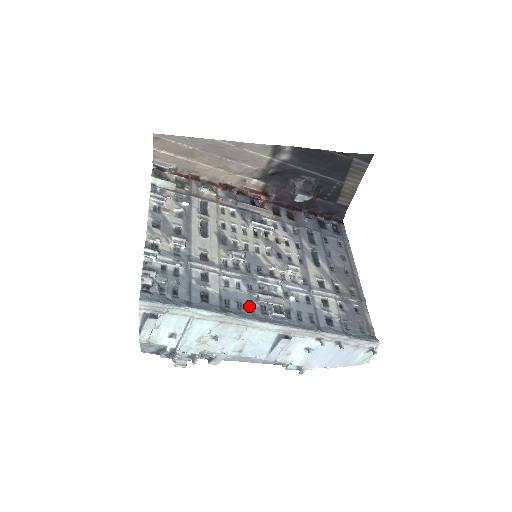
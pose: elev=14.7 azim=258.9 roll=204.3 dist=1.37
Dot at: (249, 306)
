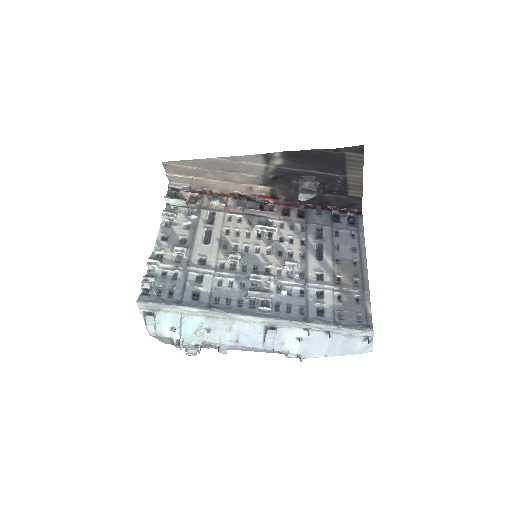
Dot at: (237, 302)
